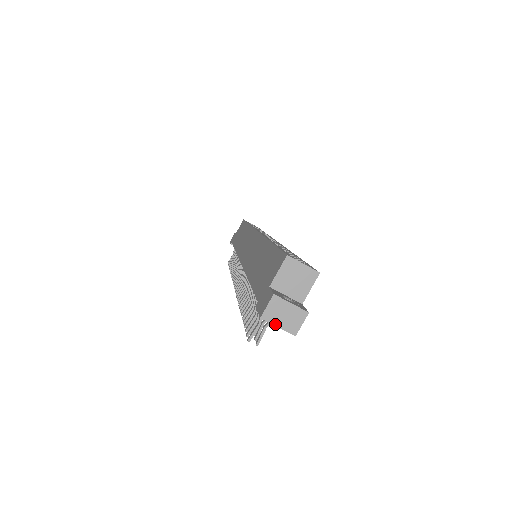
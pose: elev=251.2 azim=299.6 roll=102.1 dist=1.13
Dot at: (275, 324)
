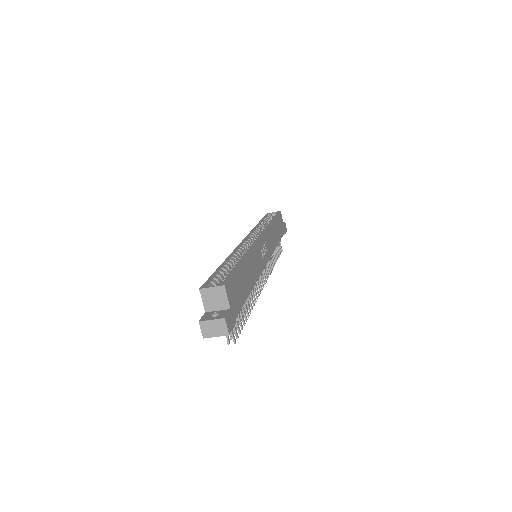
Dot at: (213, 336)
